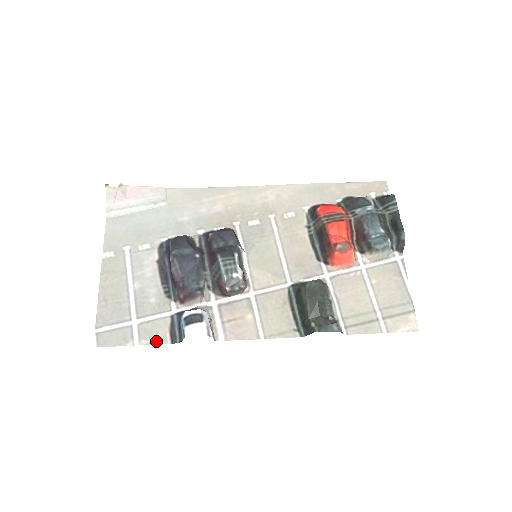
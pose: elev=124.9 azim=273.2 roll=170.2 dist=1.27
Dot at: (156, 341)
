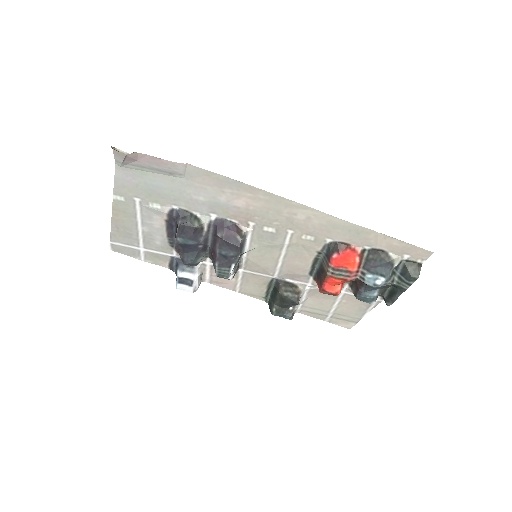
Dot at: (158, 264)
